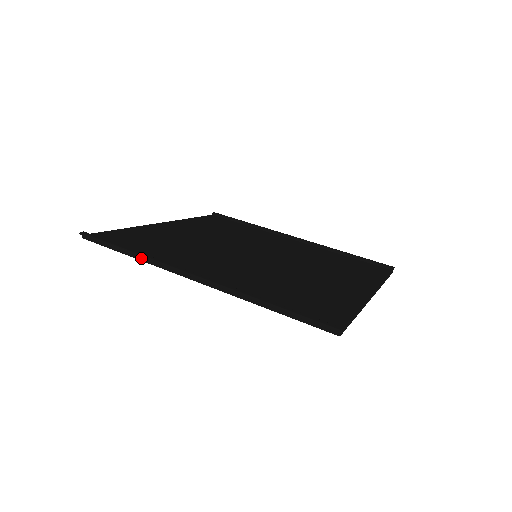
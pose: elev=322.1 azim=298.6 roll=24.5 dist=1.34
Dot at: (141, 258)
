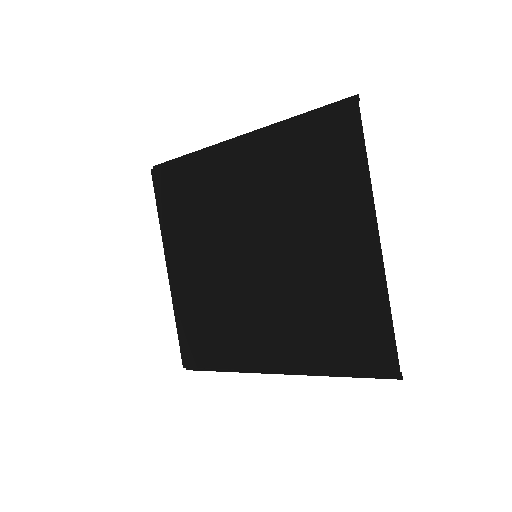
Dot at: (197, 154)
